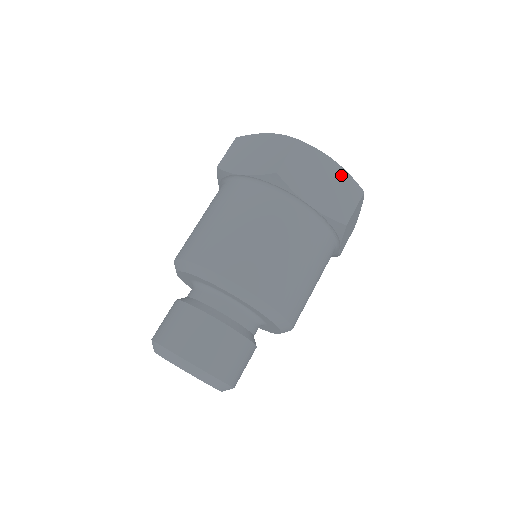
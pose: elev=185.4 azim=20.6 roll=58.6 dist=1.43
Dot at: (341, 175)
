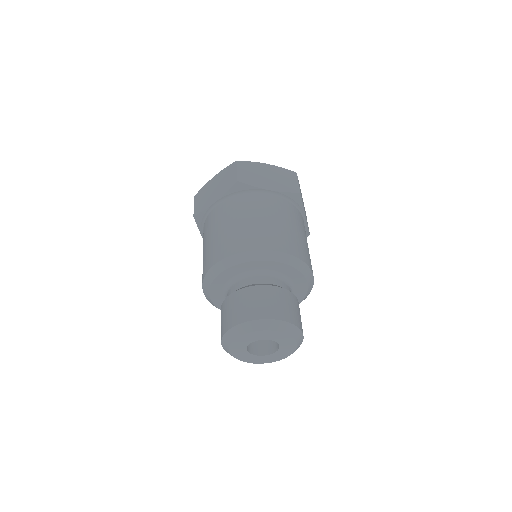
Dot at: (276, 169)
